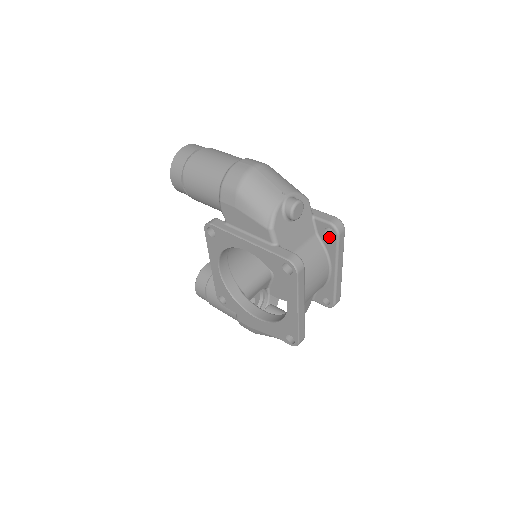
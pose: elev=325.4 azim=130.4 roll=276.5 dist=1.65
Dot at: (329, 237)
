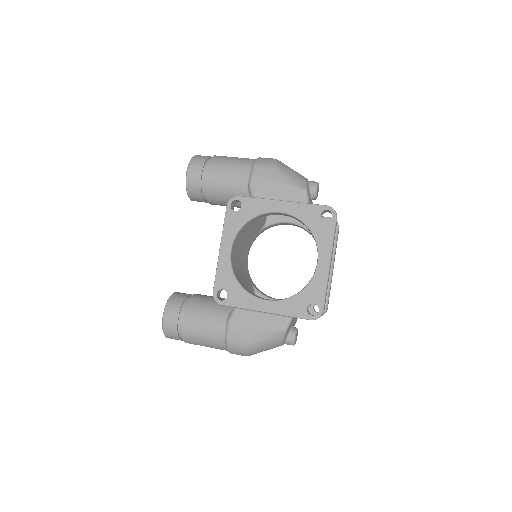
Dot at: occluded
